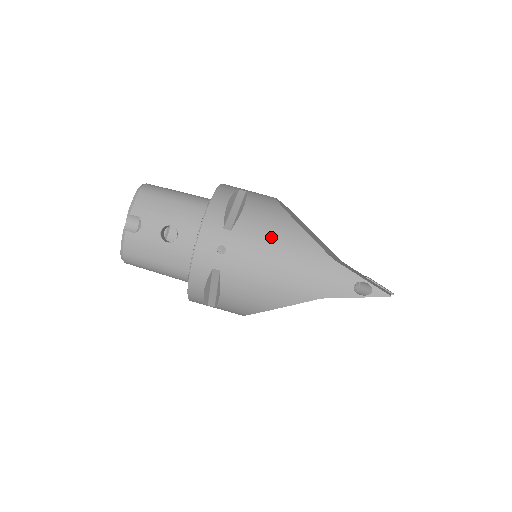
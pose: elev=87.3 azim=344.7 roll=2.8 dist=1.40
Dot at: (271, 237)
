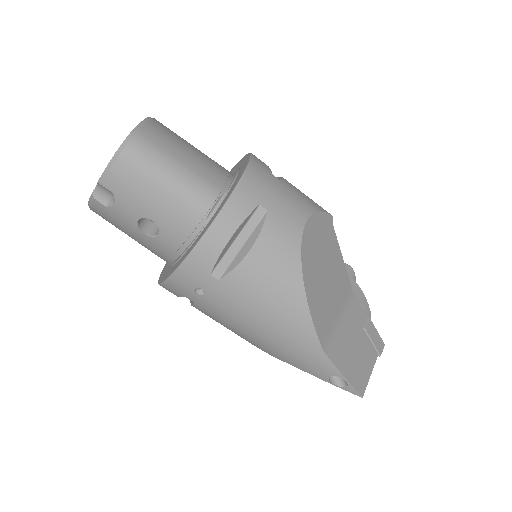
Dot at: (264, 305)
